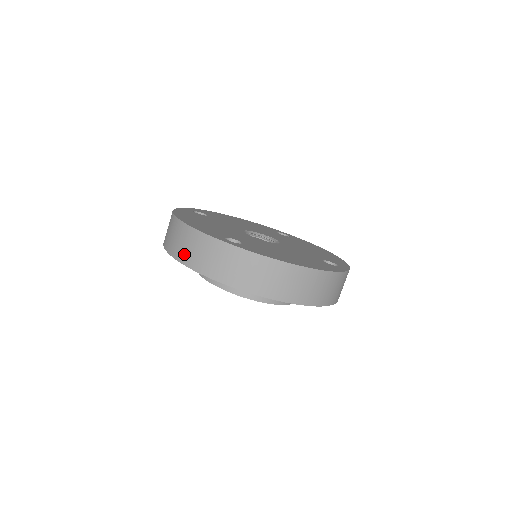
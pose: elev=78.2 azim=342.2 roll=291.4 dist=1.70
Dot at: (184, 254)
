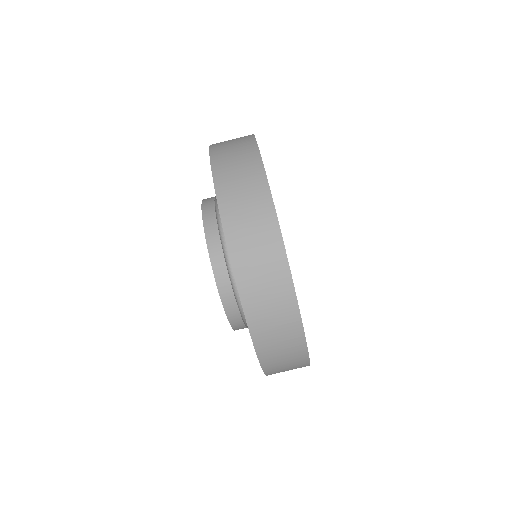
Dot at: (225, 168)
